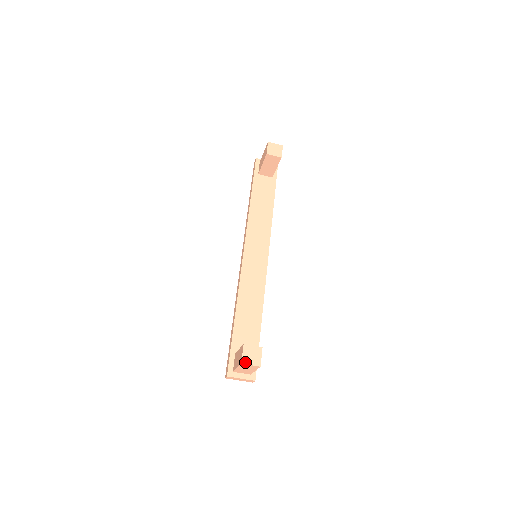
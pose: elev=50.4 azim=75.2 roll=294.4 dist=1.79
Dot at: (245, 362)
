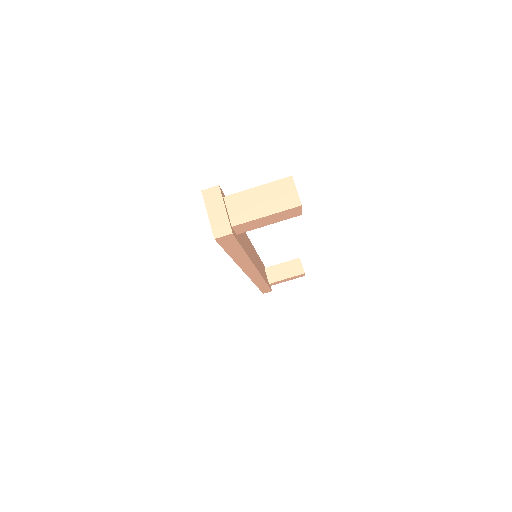
Dot at: occluded
